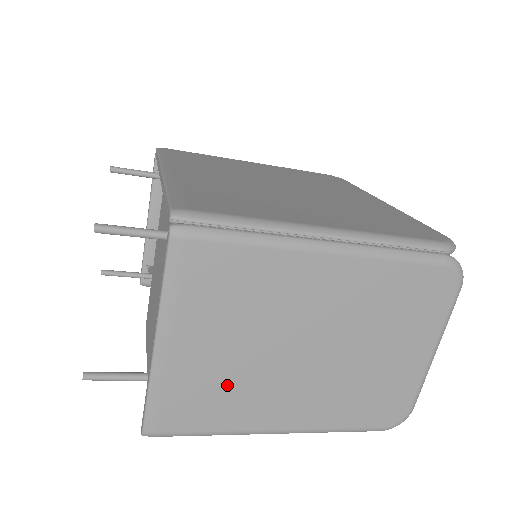
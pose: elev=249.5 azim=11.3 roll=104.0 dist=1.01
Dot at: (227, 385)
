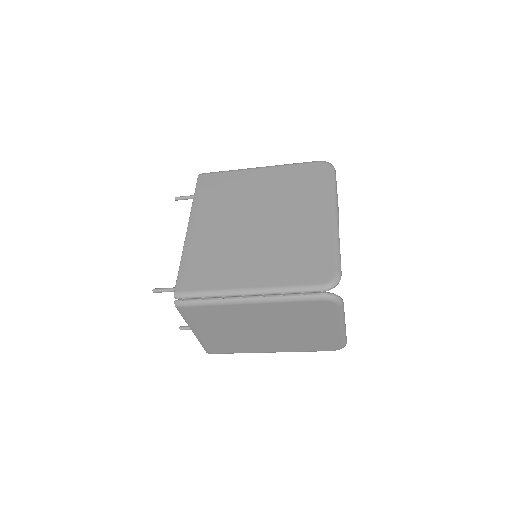
Dot at: (233, 341)
